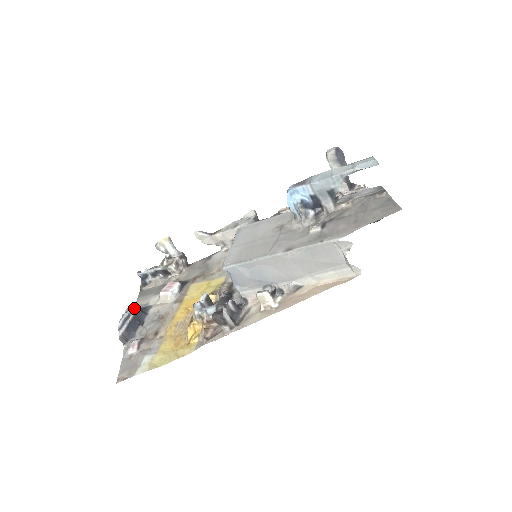
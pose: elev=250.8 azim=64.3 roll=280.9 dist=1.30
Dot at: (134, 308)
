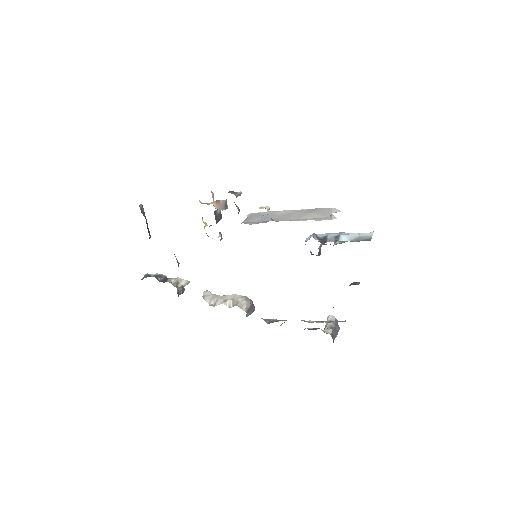
Dot at: occluded
